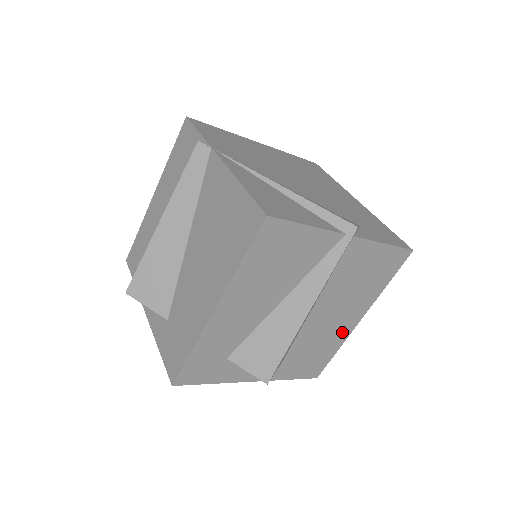
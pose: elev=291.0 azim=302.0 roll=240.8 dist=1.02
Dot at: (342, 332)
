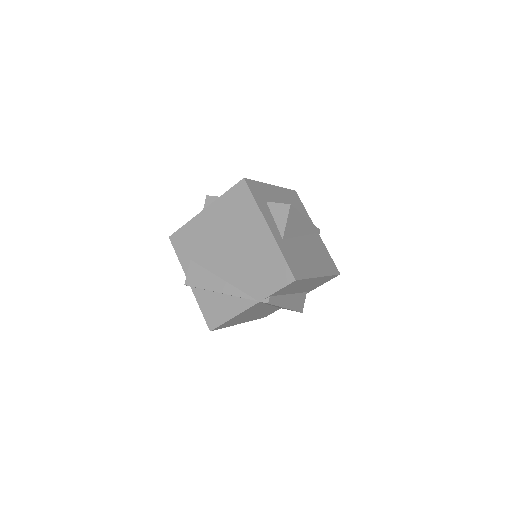
Dot at: (311, 270)
